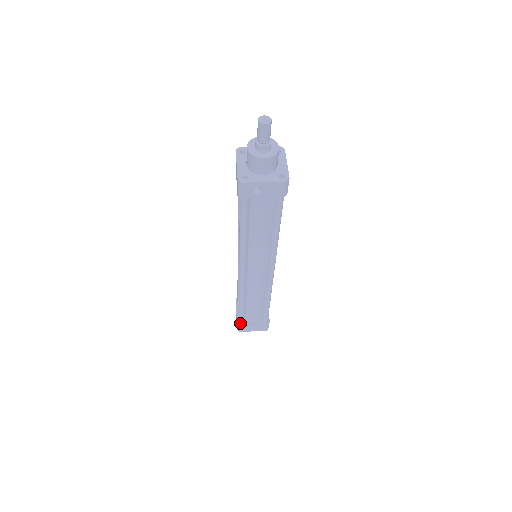
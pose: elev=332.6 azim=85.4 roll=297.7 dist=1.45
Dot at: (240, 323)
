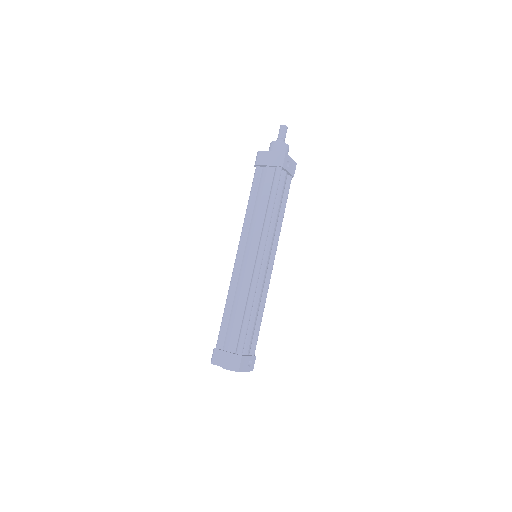
Dot at: (240, 354)
